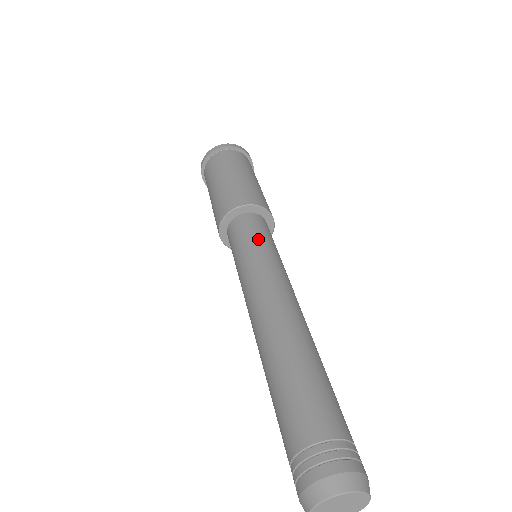
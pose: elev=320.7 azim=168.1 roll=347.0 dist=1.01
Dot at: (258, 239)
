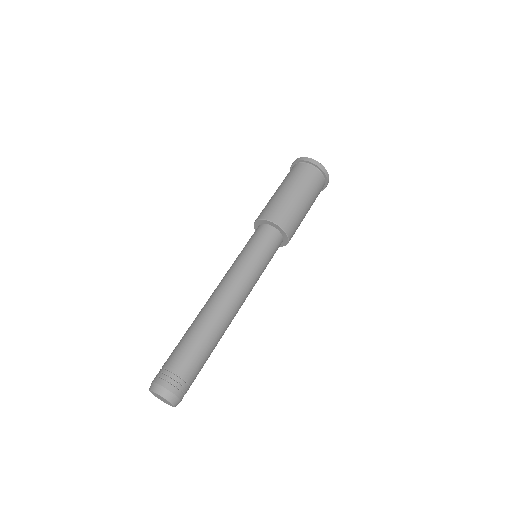
Dot at: (265, 256)
